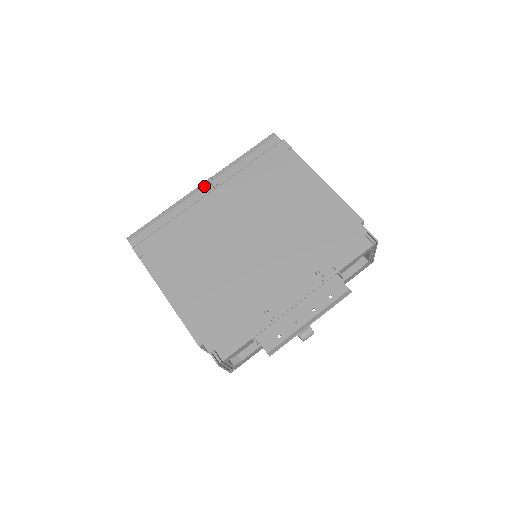
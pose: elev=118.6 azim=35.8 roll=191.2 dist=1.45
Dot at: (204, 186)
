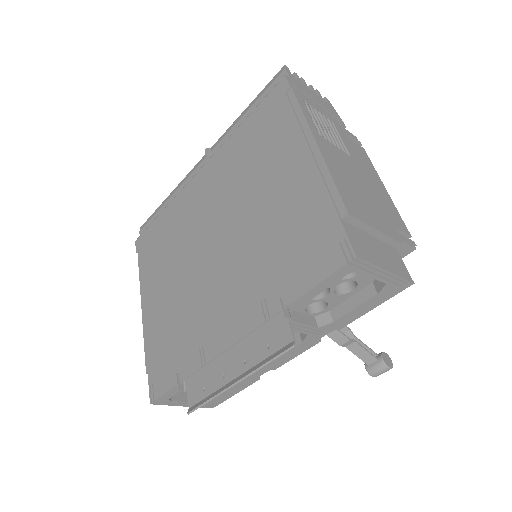
Dot at: (202, 160)
